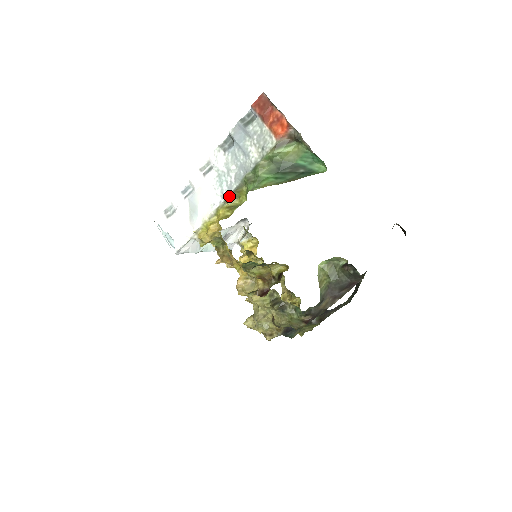
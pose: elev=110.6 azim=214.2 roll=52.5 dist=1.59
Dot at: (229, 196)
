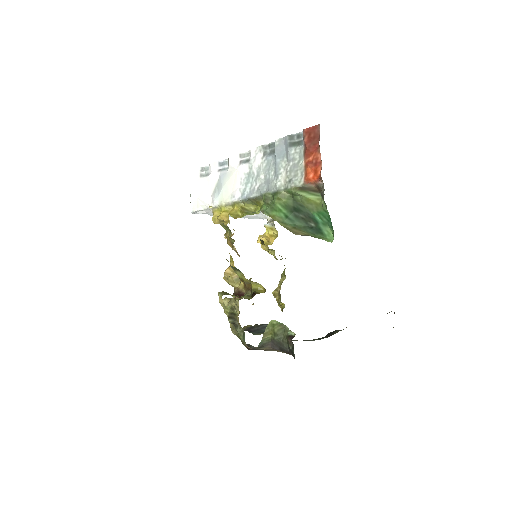
Dot at: (247, 199)
